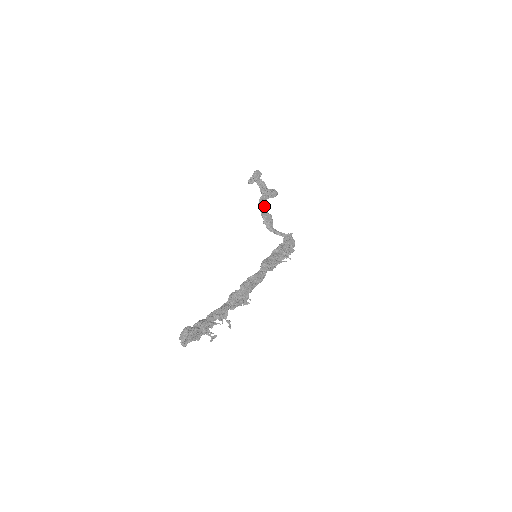
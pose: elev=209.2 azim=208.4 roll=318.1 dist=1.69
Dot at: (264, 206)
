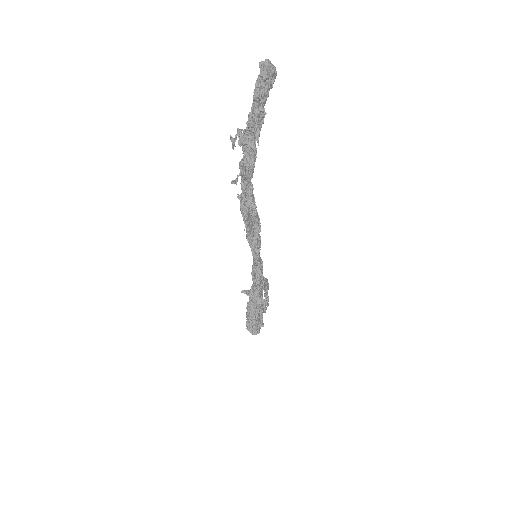
Dot at: (265, 284)
